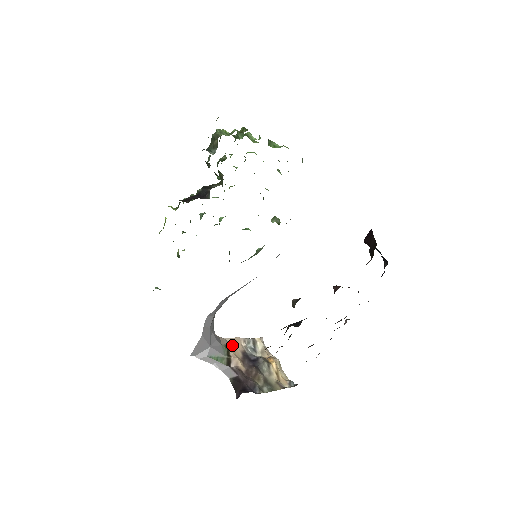
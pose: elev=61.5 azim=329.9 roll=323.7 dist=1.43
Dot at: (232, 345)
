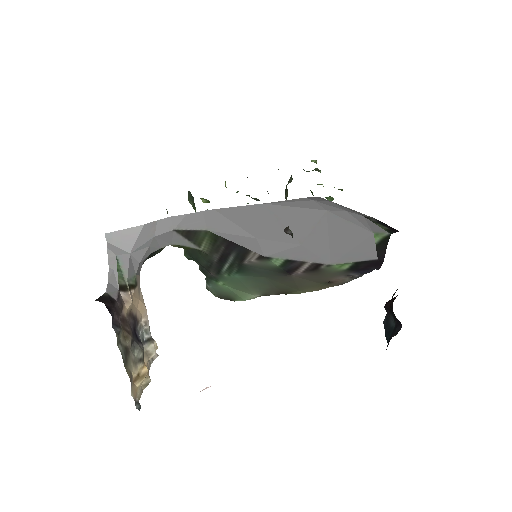
Dot at: (139, 297)
